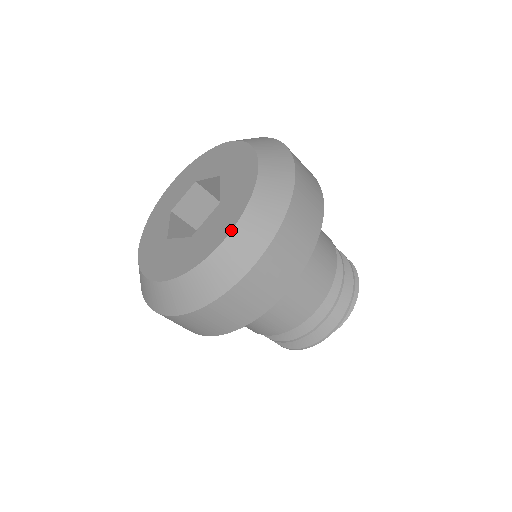
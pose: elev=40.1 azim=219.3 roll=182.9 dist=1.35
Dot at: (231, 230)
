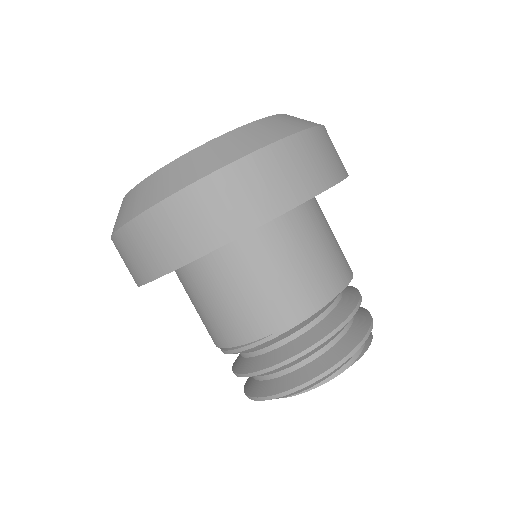
Dot at: occluded
